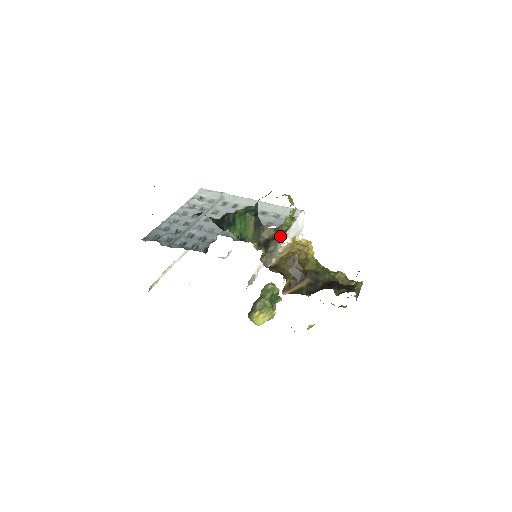
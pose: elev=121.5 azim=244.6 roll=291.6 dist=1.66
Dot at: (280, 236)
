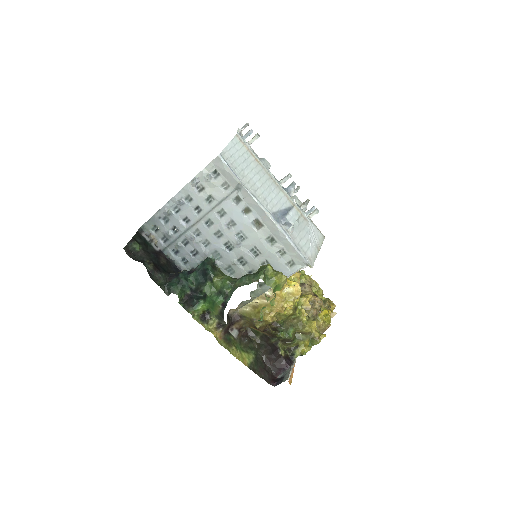
Dot at: occluded
